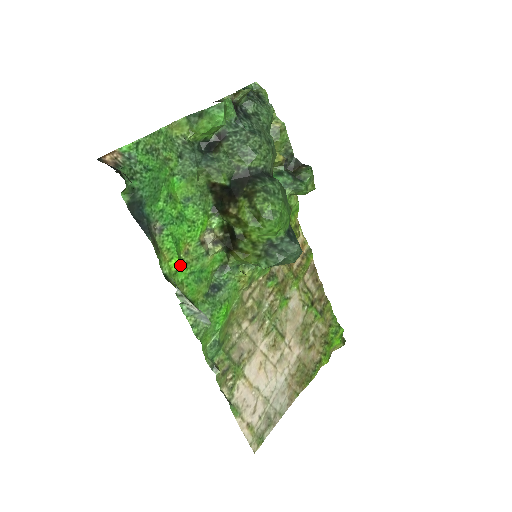
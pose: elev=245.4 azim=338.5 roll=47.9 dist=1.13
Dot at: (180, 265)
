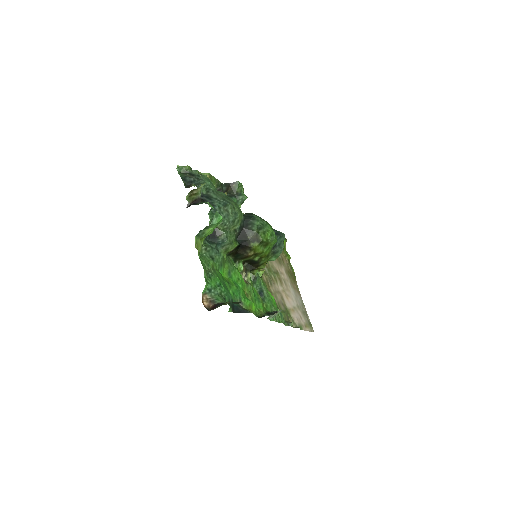
Dot at: (253, 305)
